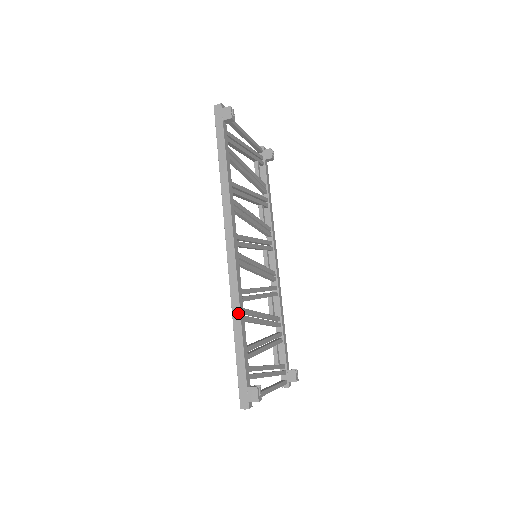
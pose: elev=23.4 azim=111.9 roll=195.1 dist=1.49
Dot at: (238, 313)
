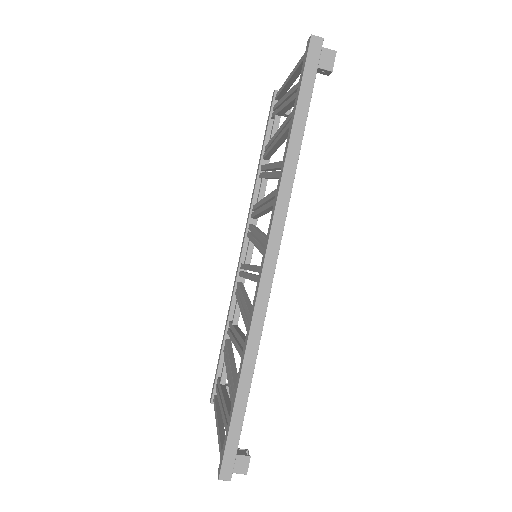
Dot at: (254, 357)
